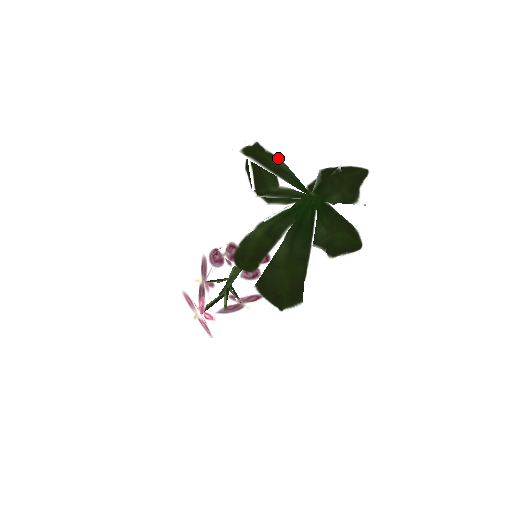
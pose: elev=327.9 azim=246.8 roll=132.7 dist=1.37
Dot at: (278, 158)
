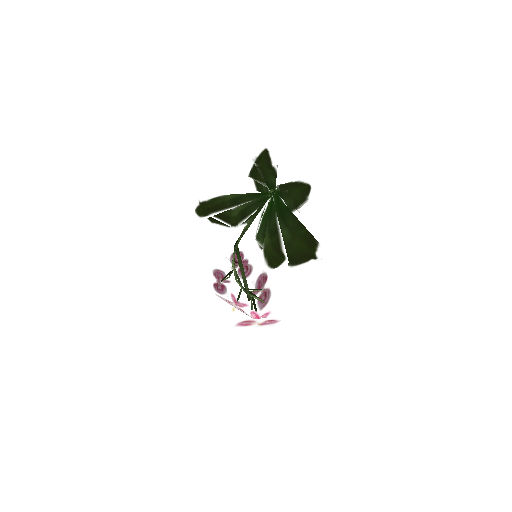
Dot at: (220, 197)
